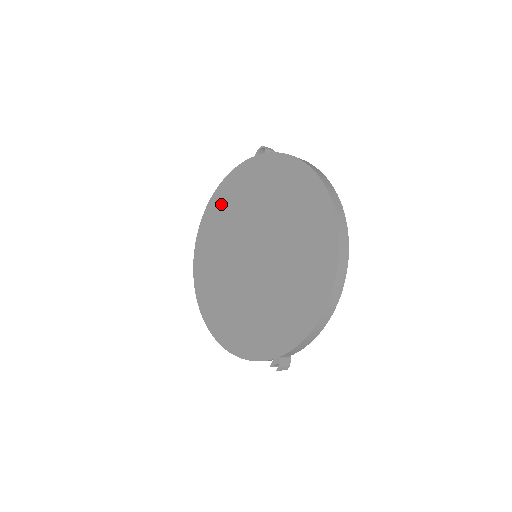
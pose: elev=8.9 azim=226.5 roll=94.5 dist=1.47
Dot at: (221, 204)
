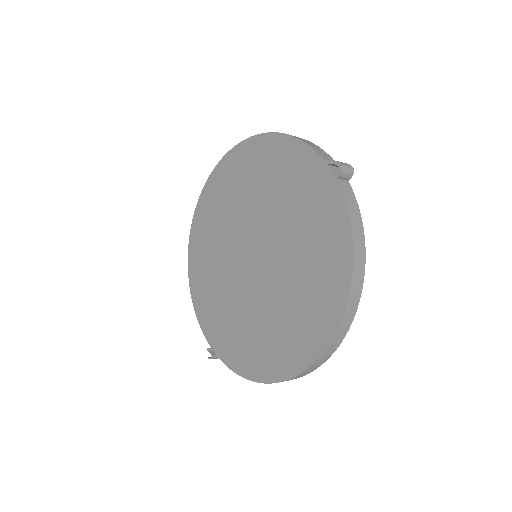
Dot at: (264, 158)
